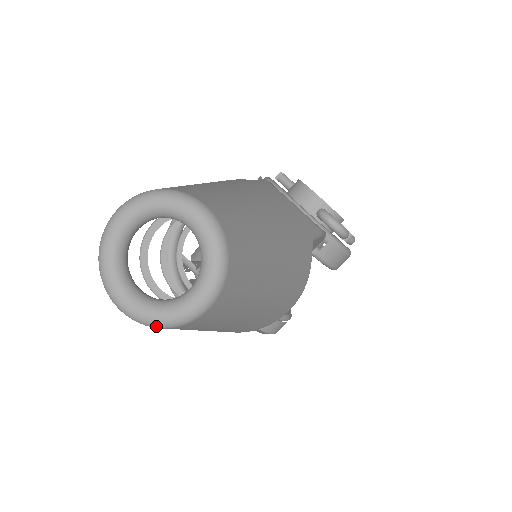
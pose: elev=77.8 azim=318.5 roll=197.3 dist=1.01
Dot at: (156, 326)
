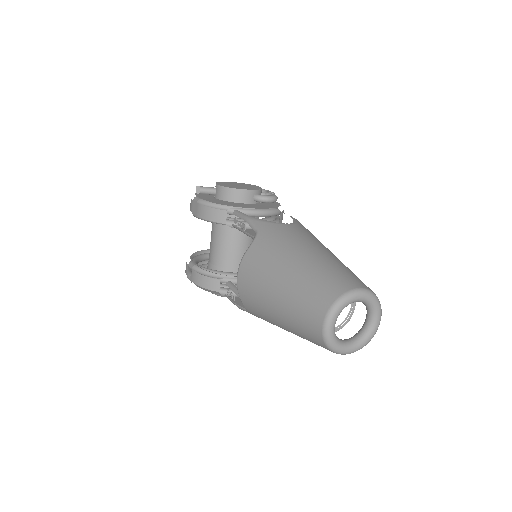
Dot at: (366, 344)
